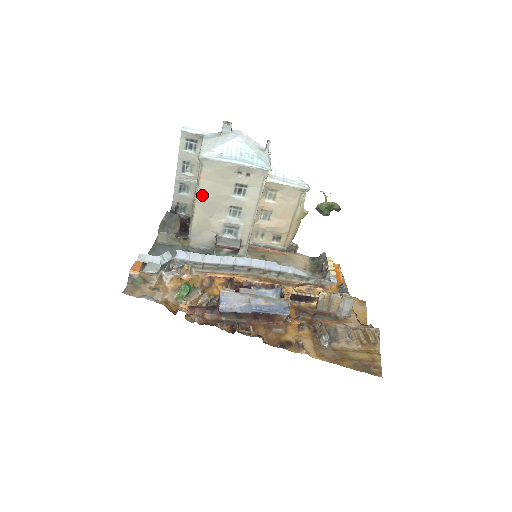
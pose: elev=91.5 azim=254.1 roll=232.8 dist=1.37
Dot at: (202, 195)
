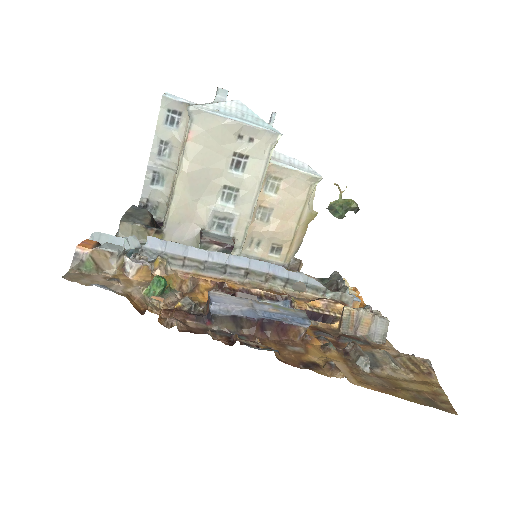
Dot at: (188, 165)
